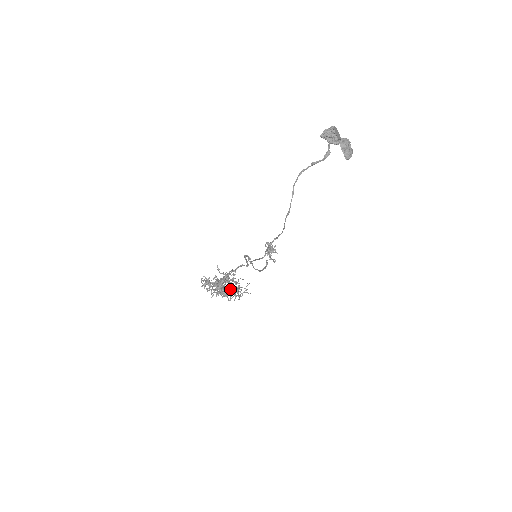
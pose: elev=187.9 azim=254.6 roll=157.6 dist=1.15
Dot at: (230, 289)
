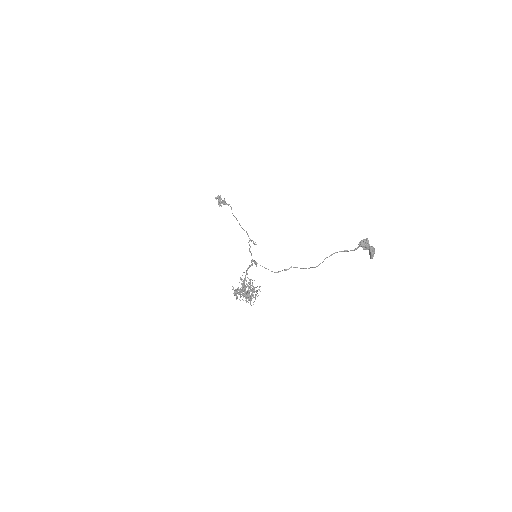
Dot at: (251, 294)
